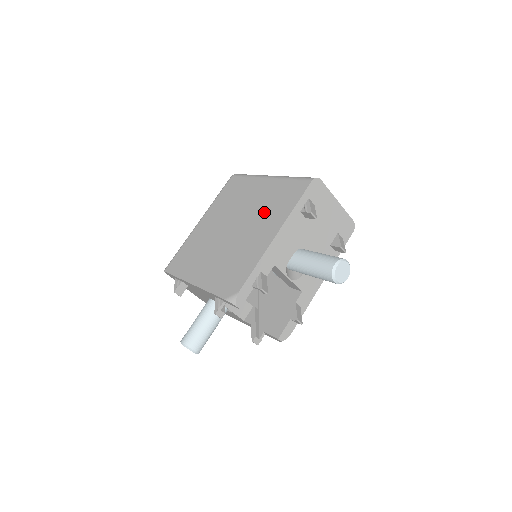
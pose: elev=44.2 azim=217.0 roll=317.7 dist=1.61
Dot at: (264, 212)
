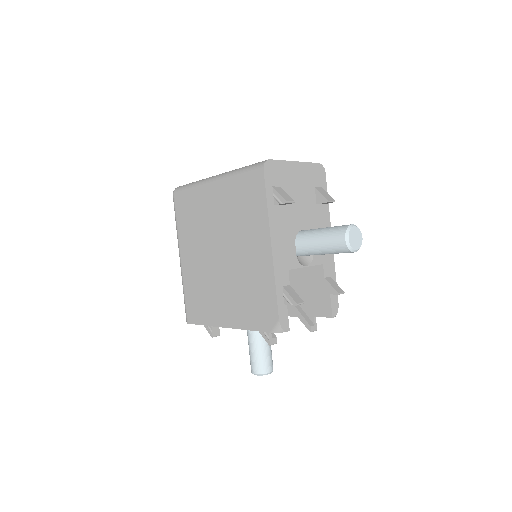
Dot at: (239, 224)
